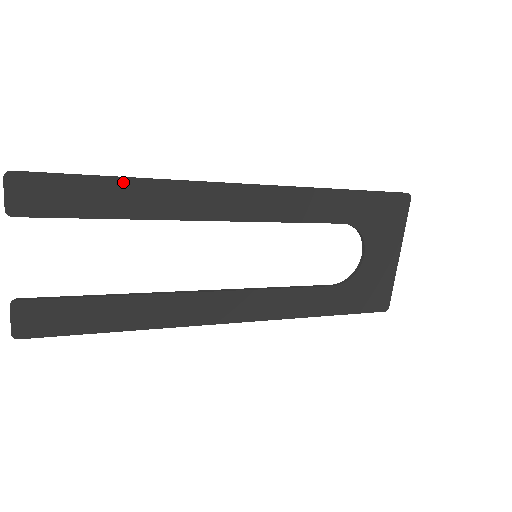
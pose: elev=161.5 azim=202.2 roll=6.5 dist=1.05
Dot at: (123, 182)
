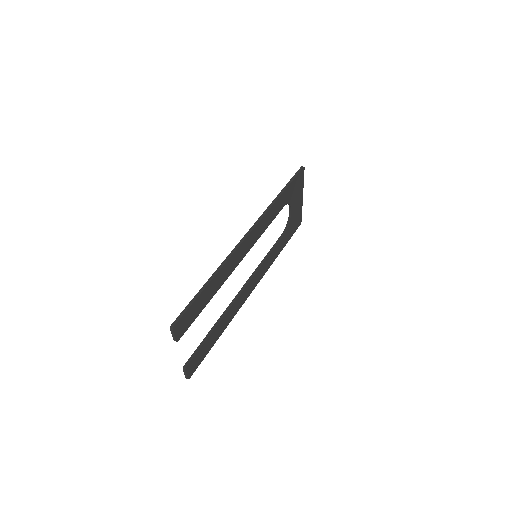
Dot at: (210, 284)
